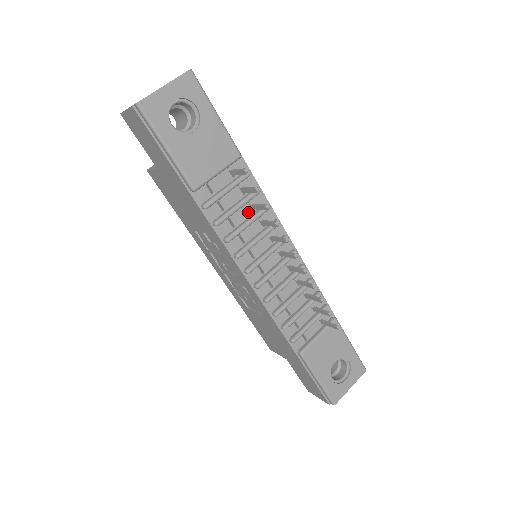
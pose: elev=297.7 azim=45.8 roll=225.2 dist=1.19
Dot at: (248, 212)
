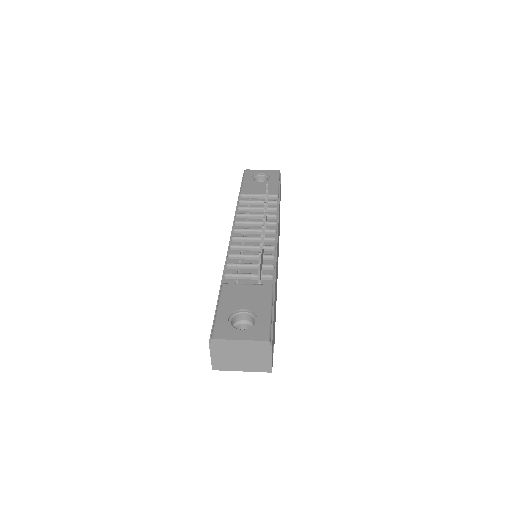
Dot at: occluded
